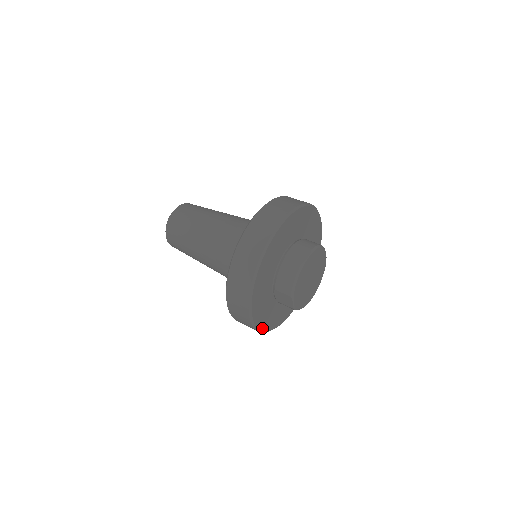
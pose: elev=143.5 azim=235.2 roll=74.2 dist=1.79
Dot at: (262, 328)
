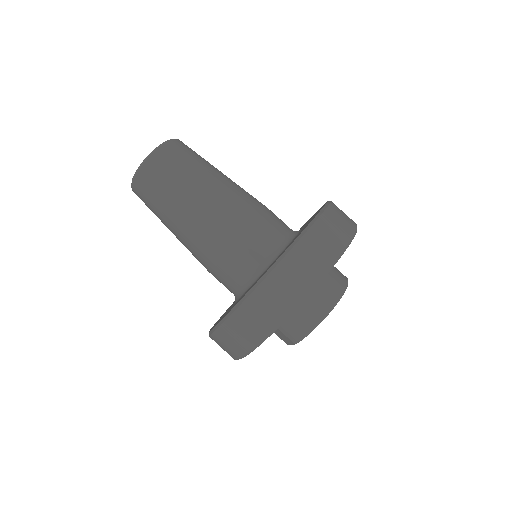
Dot at: occluded
